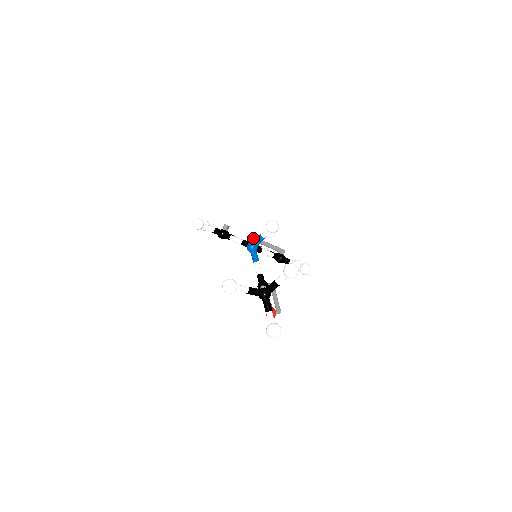
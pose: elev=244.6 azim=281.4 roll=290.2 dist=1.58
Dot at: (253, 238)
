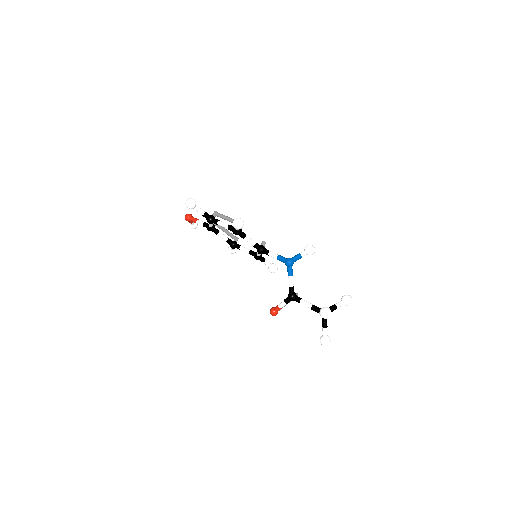
Dot at: (264, 242)
